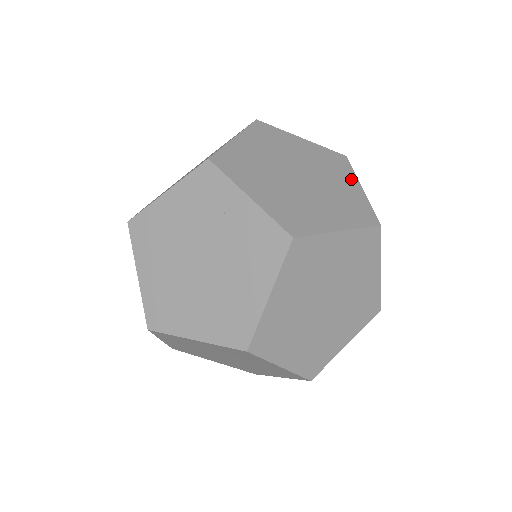
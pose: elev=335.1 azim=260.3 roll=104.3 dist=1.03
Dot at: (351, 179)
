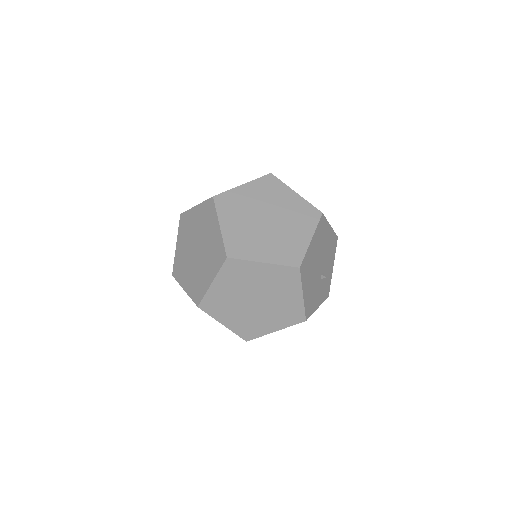
Dot at: (308, 231)
